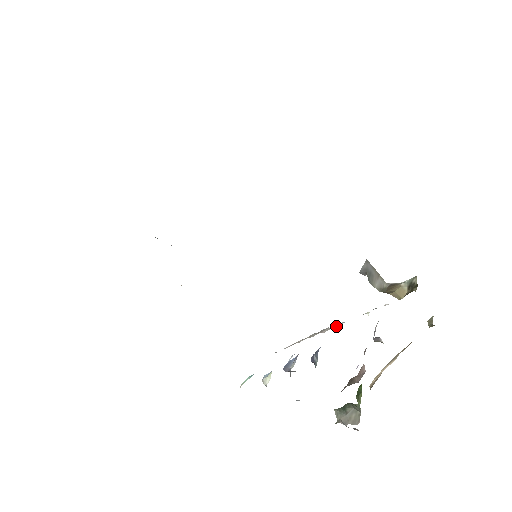
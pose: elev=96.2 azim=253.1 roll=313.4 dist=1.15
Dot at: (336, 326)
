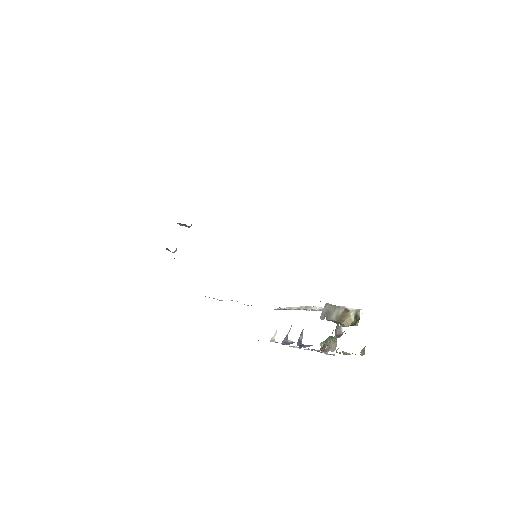
Dot at: (315, 309)
